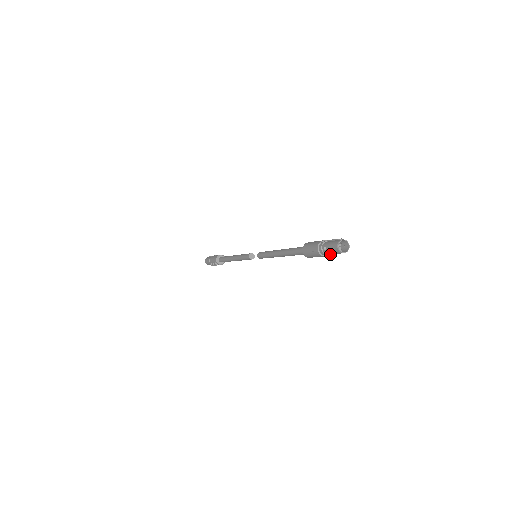
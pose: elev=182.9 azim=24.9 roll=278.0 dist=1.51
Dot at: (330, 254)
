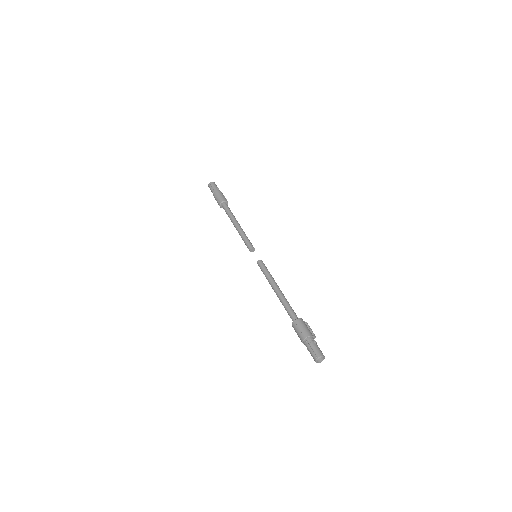
Dot at: (314, 338)
